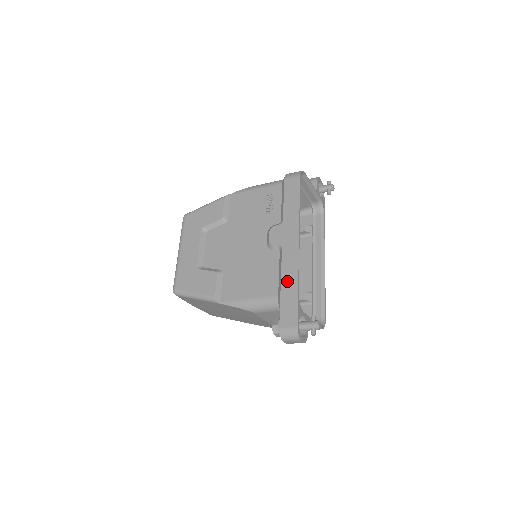
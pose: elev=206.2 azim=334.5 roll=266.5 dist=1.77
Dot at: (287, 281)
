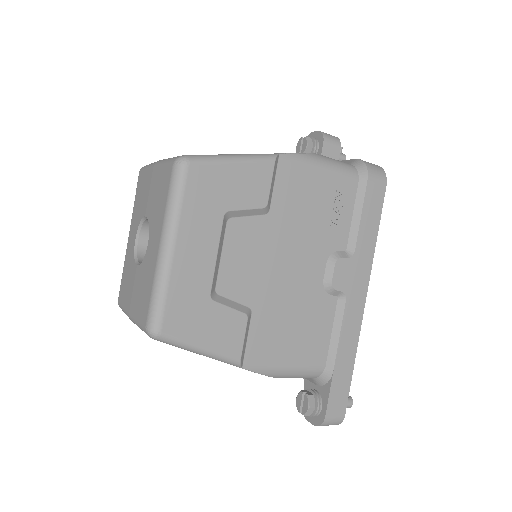
Dot at: (345, 352)
